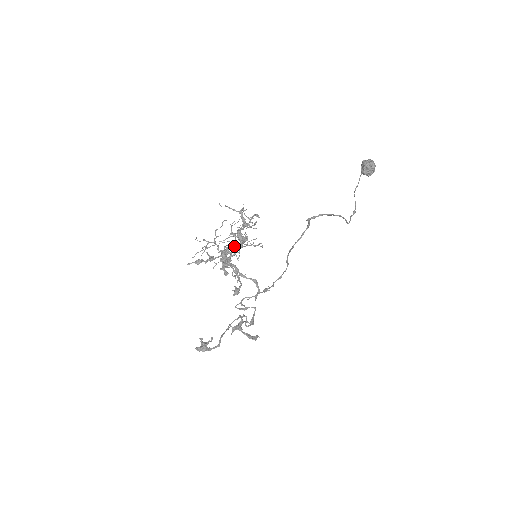
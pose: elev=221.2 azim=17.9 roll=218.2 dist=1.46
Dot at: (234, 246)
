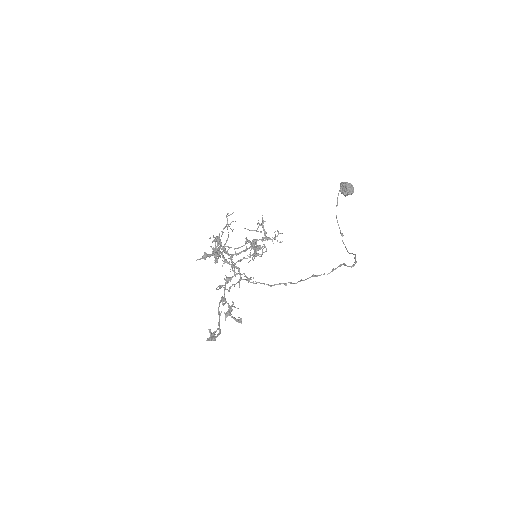
Dot at: (255, 256)
